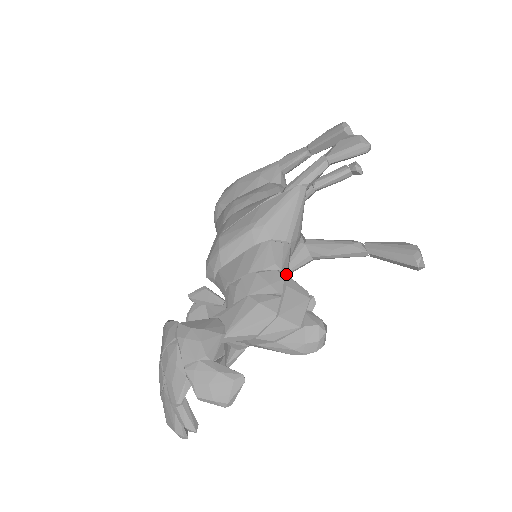
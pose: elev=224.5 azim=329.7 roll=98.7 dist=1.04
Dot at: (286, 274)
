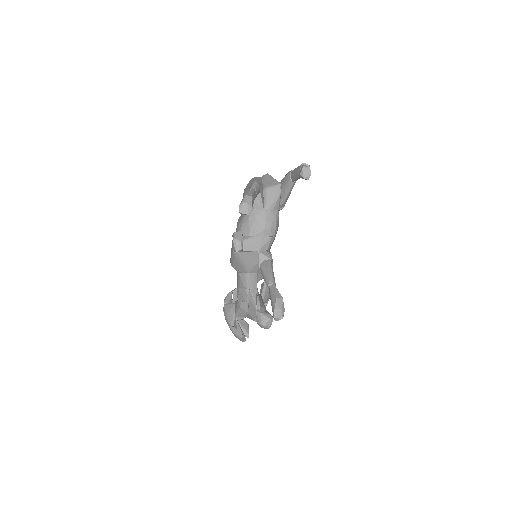
Dot at: (249, 291)
